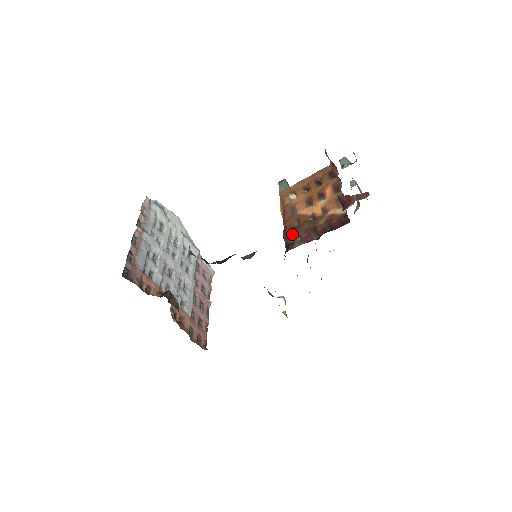
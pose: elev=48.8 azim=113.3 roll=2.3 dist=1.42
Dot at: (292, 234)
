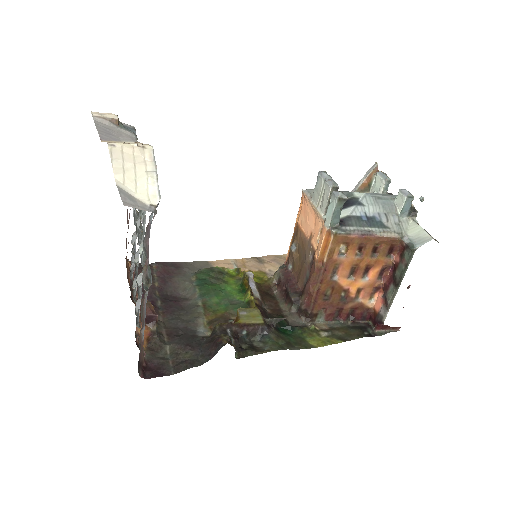
Dot at: (321, 305)
